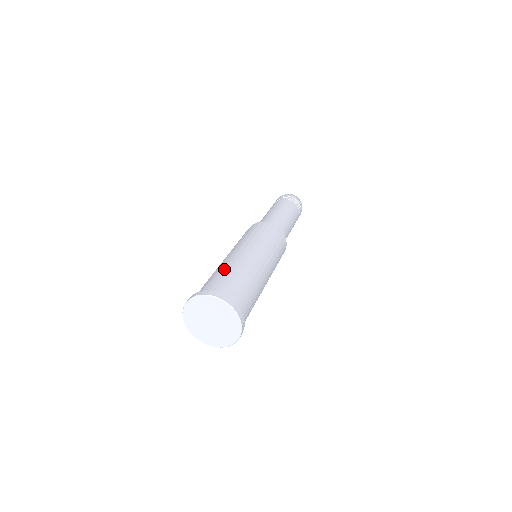
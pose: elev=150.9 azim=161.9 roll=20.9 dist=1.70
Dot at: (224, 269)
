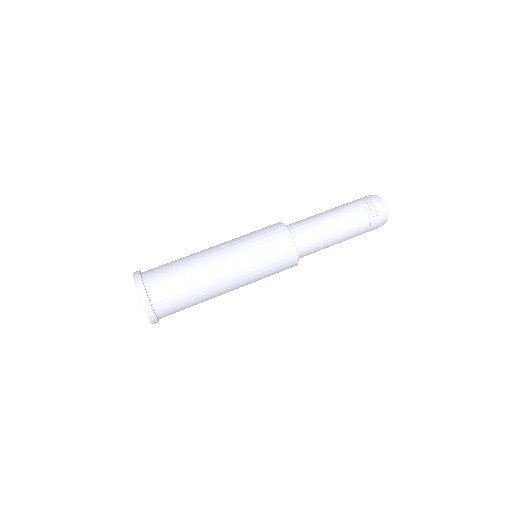
Dot at: (184, 267)
